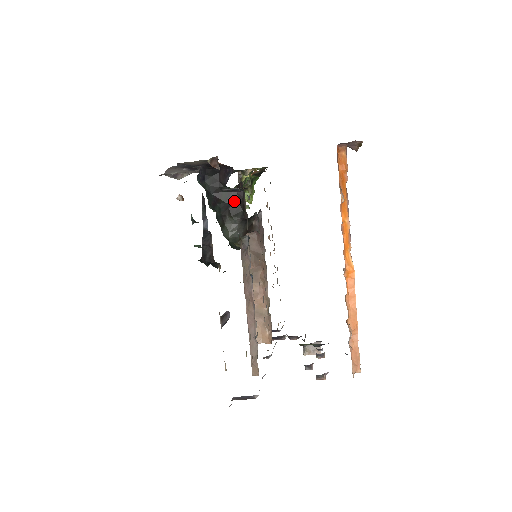
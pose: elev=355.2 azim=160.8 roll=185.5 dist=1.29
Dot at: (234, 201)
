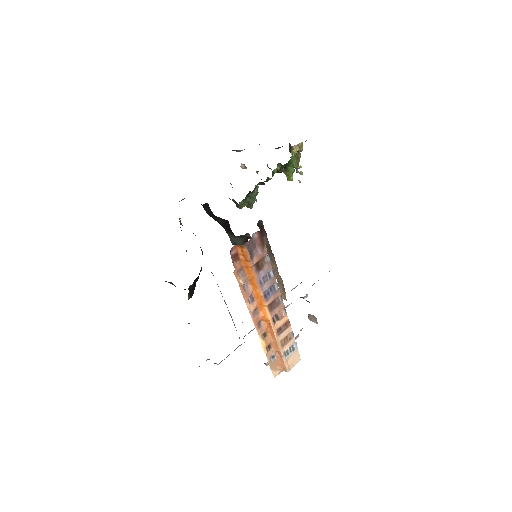
Dot at: (226, 224)
